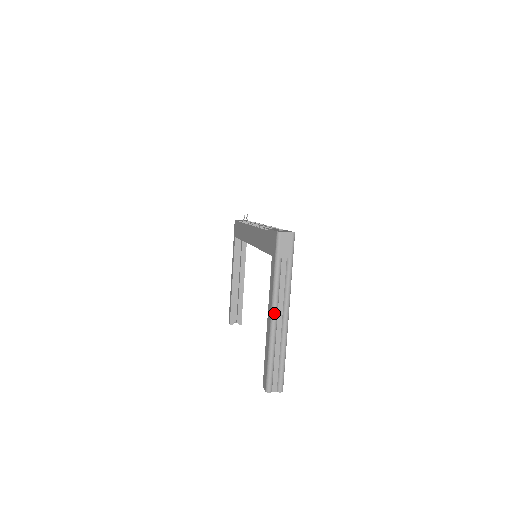
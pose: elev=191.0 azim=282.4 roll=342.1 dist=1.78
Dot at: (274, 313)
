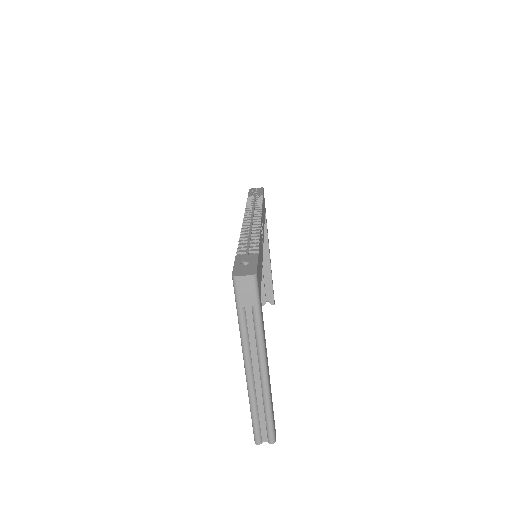
Dot at: (247, 367)
